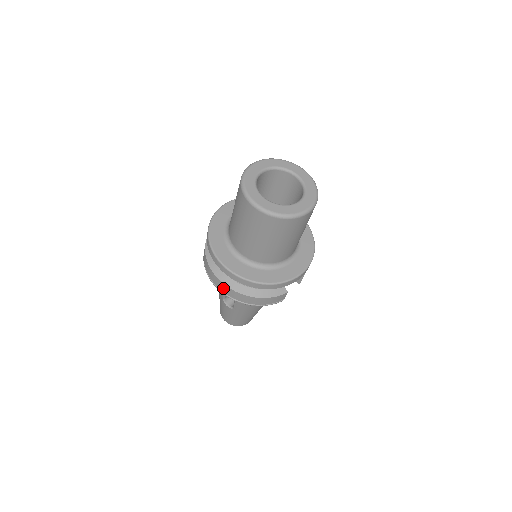
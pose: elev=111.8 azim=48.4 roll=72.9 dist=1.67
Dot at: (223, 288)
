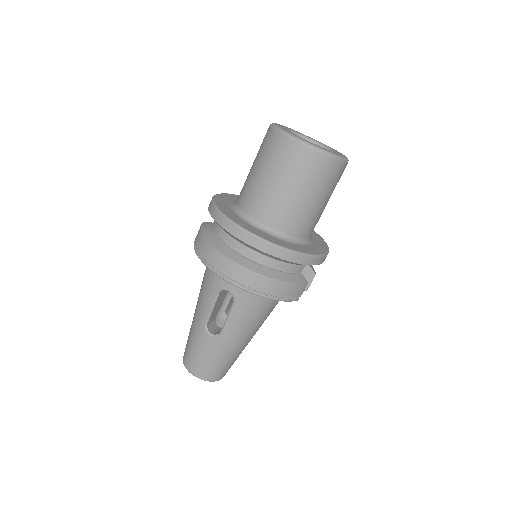
Dot at: (234, 271)
